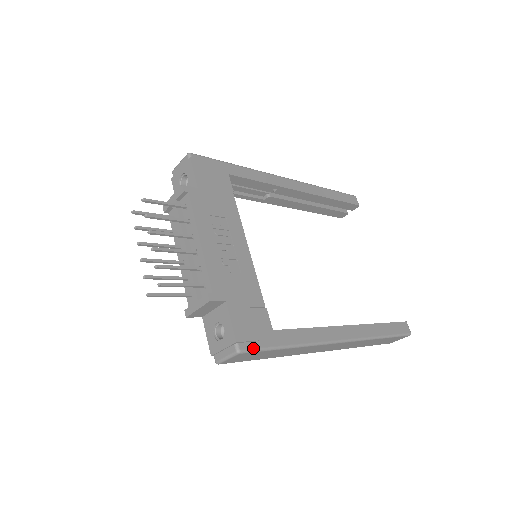
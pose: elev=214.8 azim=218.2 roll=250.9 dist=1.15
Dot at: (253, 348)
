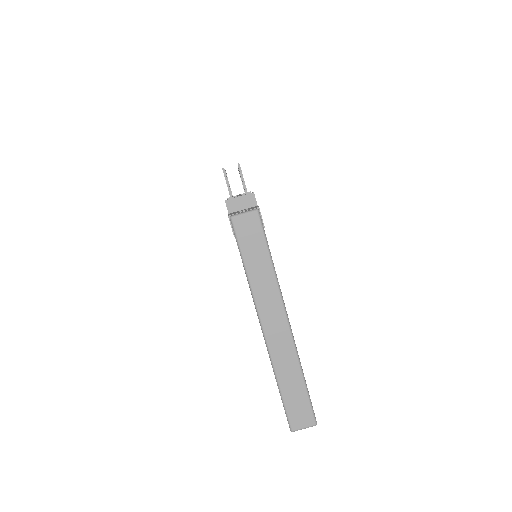
Dot at: (262, 222)
